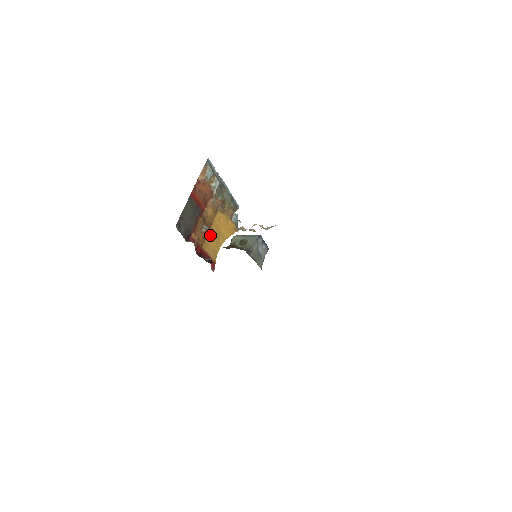
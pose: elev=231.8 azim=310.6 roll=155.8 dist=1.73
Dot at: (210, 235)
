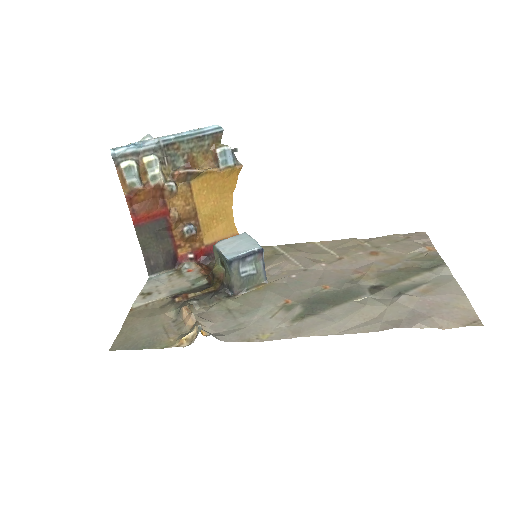
Dot at: (205, 218)
